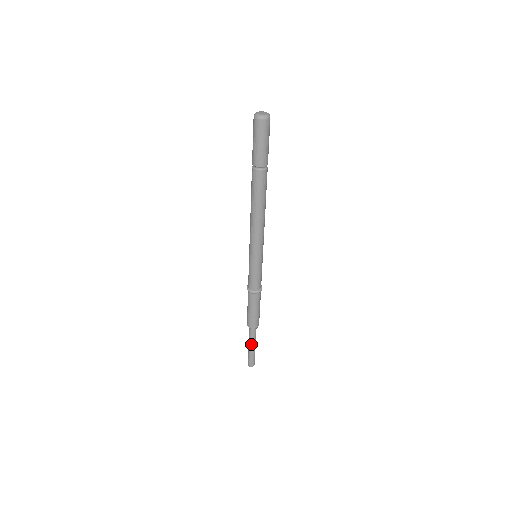
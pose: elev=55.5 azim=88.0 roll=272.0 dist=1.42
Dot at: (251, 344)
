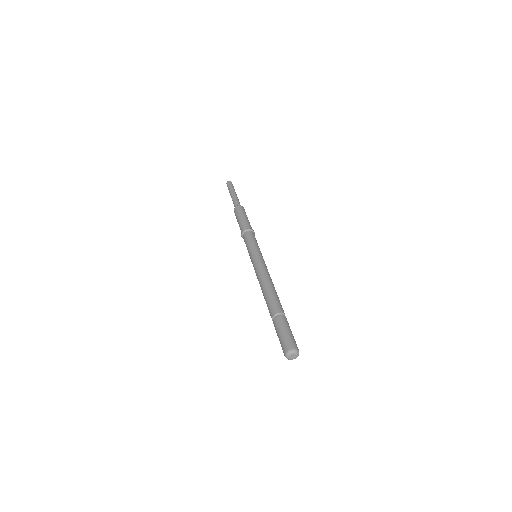
Dot at: occluded
